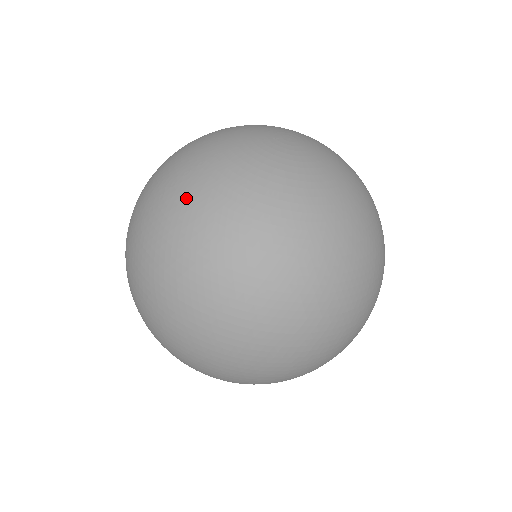
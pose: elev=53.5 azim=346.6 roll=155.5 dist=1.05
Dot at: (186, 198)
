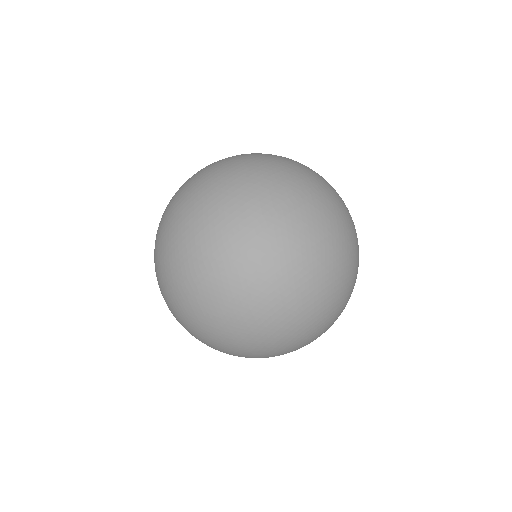
Dot at: occluded
